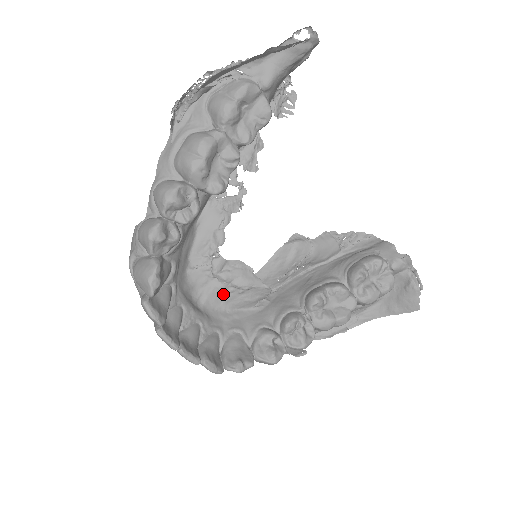
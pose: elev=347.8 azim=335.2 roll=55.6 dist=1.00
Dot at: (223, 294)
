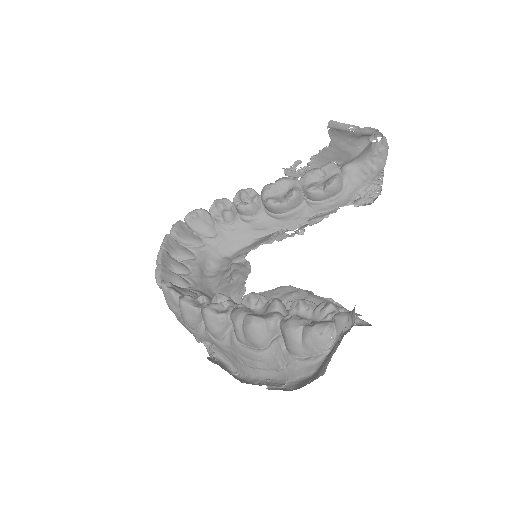
Dot at: (223, 280)
